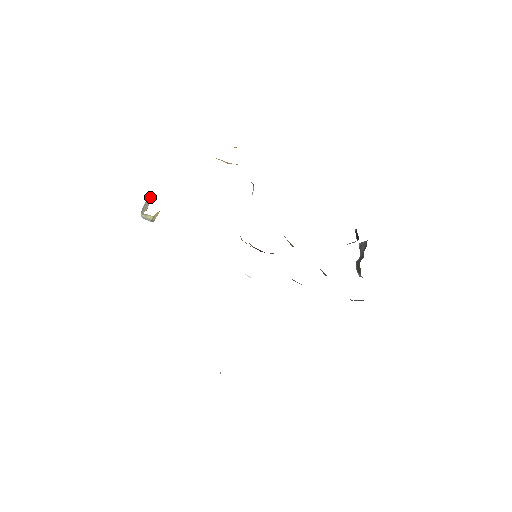
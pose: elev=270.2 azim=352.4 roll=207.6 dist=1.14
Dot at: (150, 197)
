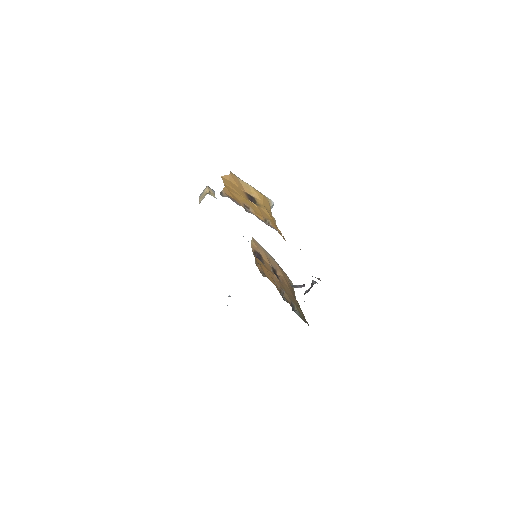
Dot at: (206, 189)
